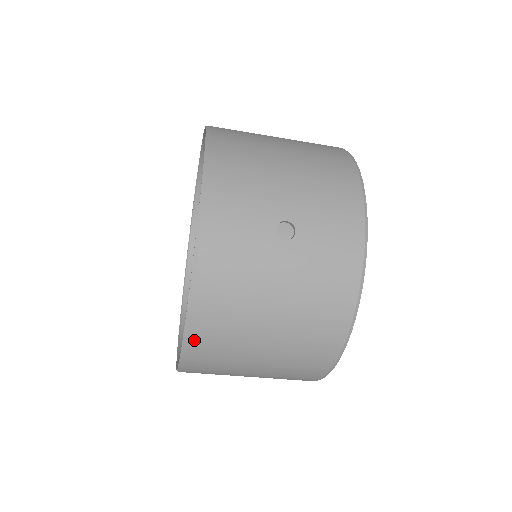
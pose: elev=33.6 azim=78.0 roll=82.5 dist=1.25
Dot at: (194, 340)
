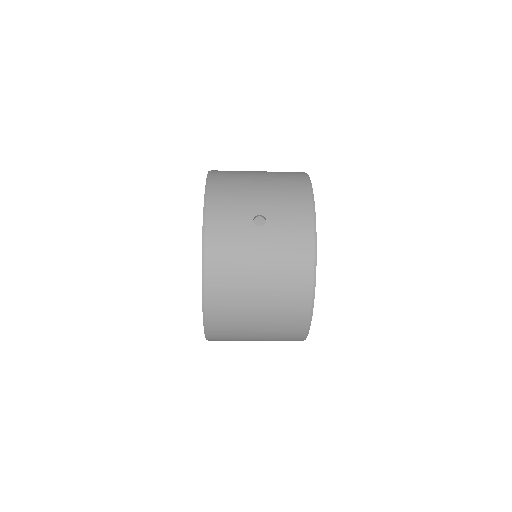
Dot at: (209, 301)
